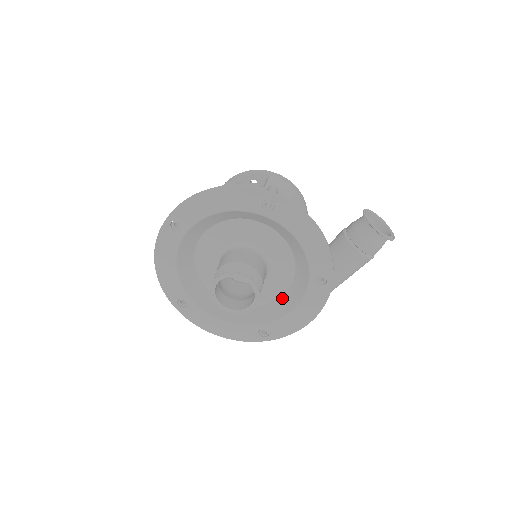
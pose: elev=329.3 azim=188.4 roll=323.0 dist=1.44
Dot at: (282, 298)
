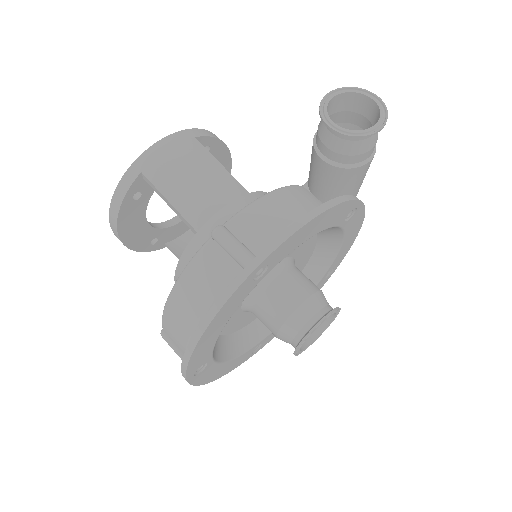
Dot at: (318, 247)
